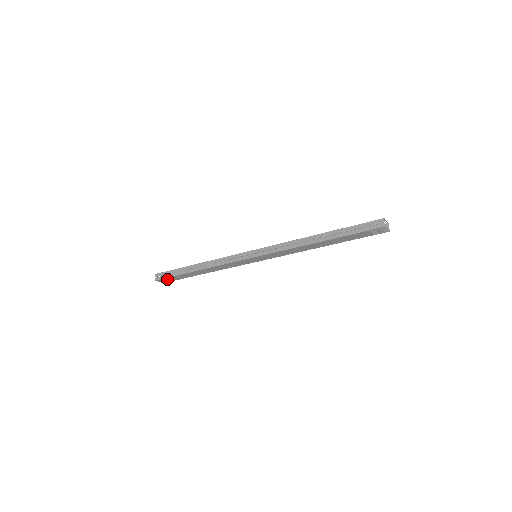
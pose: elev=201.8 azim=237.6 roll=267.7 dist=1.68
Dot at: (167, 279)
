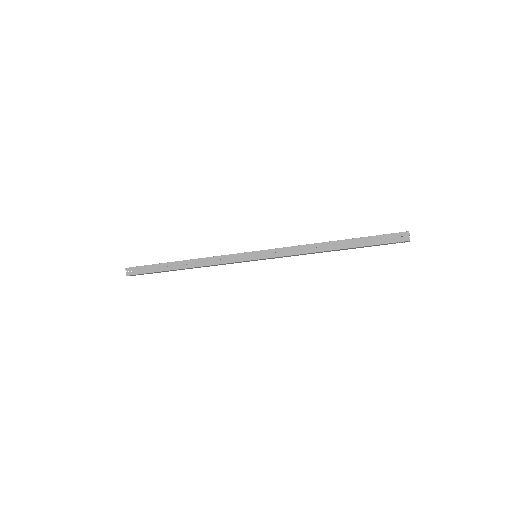
Dot at: (141, 274)
